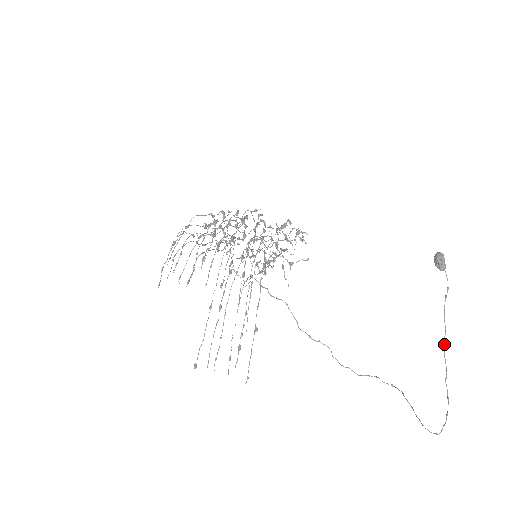
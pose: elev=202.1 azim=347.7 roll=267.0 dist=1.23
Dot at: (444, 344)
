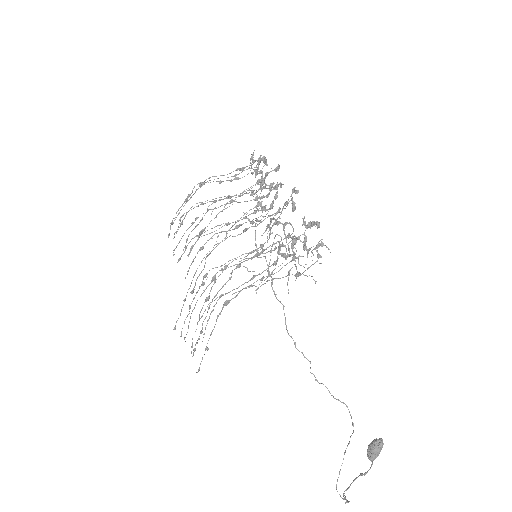
Dot at: (344, 491)
